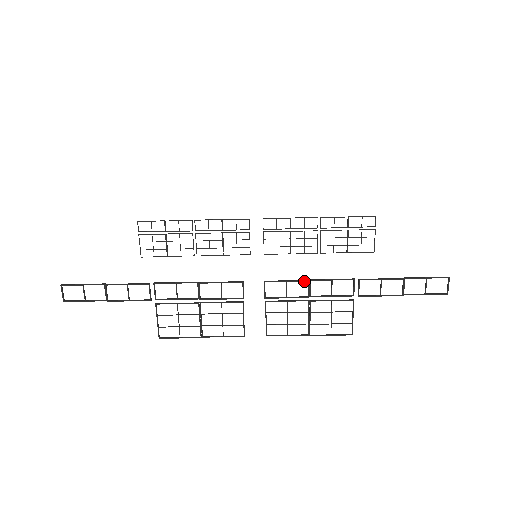
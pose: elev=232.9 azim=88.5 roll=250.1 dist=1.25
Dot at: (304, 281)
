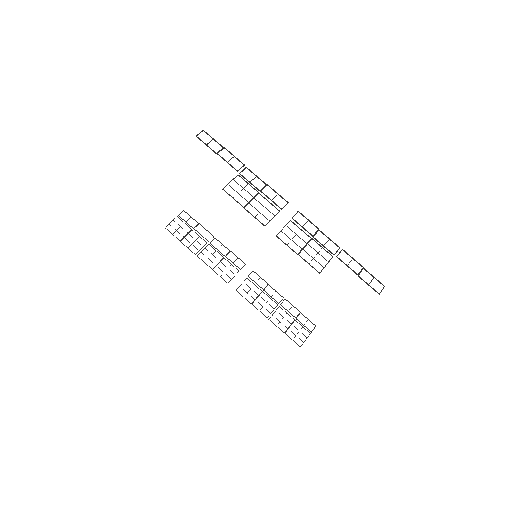
Dot at: (317, 227)
